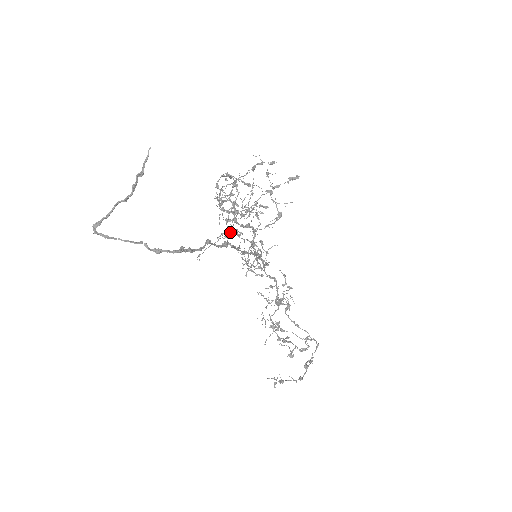
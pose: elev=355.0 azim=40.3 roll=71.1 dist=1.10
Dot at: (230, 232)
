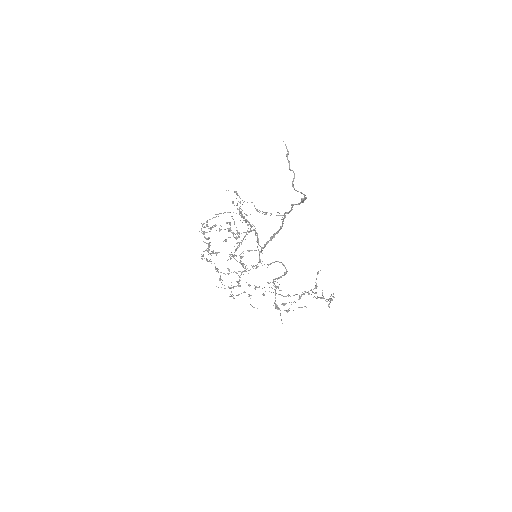
Dot at: occluded
